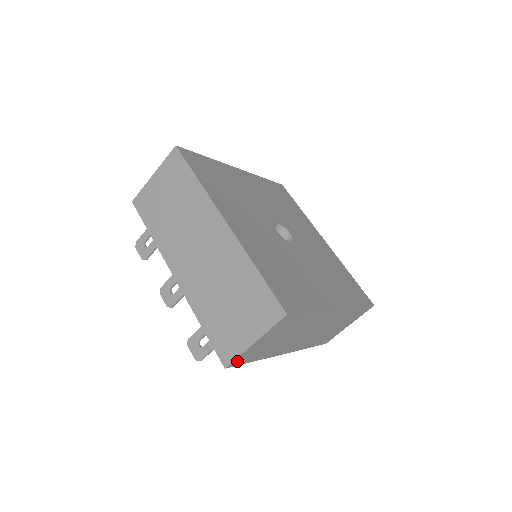
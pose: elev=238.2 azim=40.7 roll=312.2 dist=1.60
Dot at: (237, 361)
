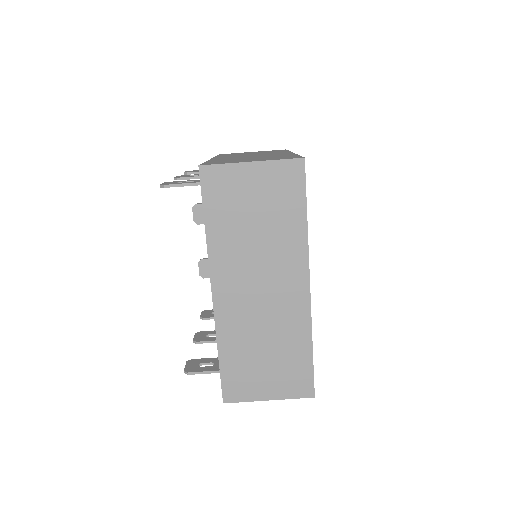
Dot at: (212, 175)
